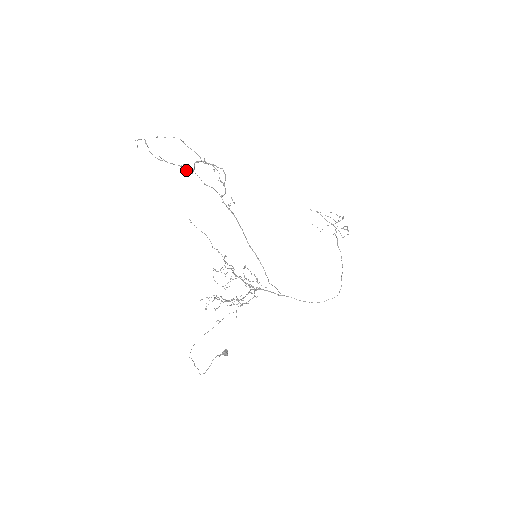
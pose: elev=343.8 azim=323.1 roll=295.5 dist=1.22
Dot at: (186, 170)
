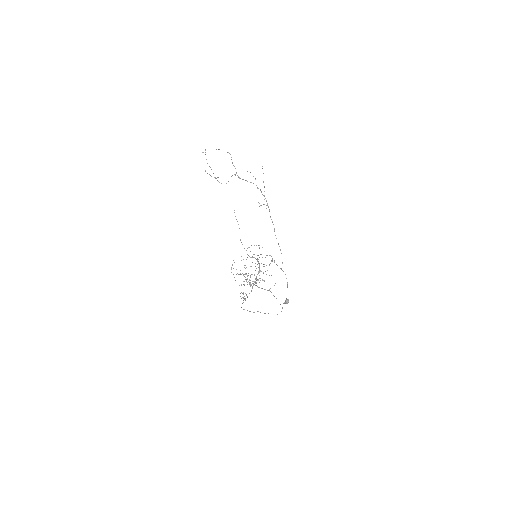
Dot at: (219, 182)
